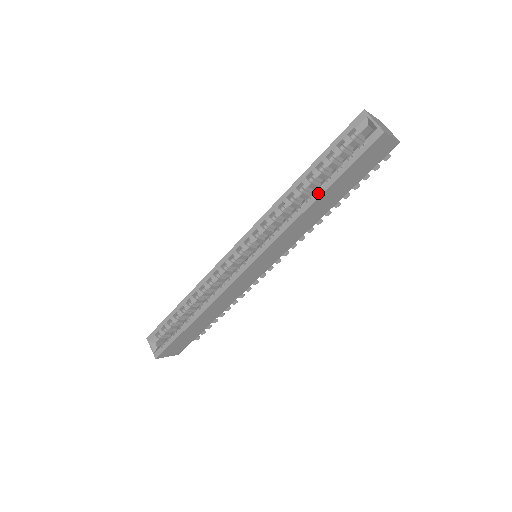
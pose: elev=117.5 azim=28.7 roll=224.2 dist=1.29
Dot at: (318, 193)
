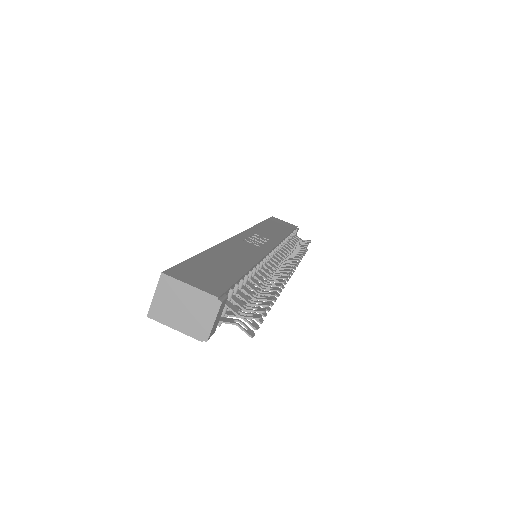
Dot at: occluded
